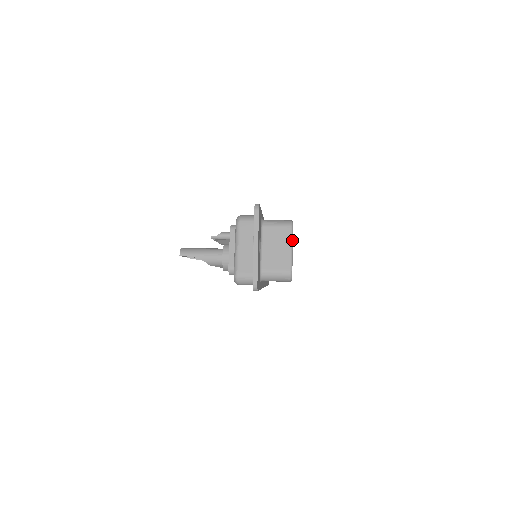
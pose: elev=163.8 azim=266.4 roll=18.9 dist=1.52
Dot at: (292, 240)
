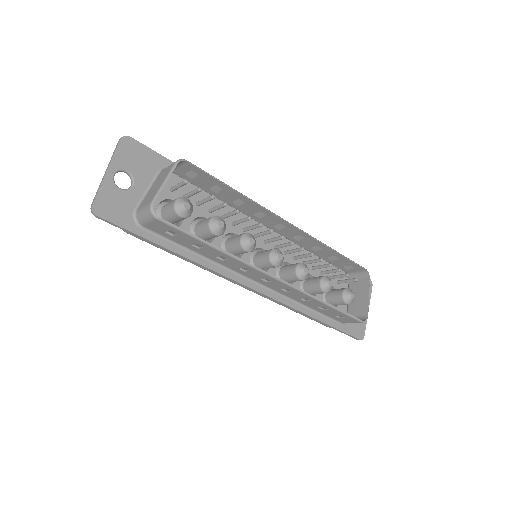
Dot at: (170, 174)
